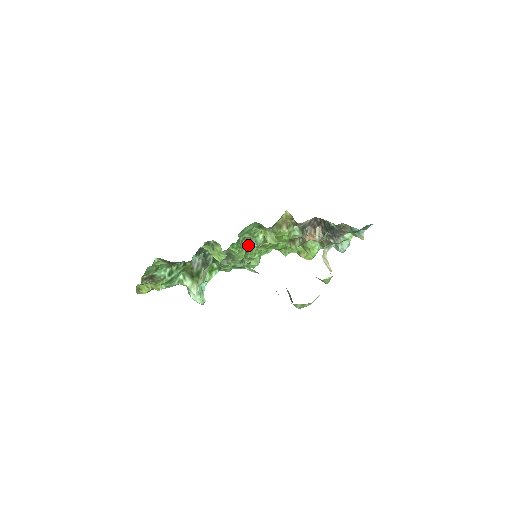
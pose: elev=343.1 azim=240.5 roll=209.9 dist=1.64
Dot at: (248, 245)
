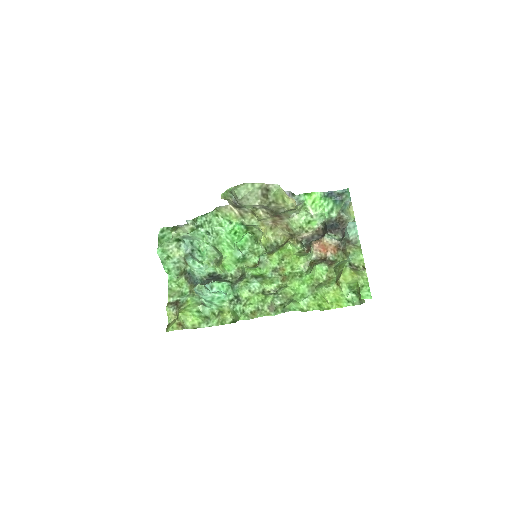
Dot at: (258, 266)
